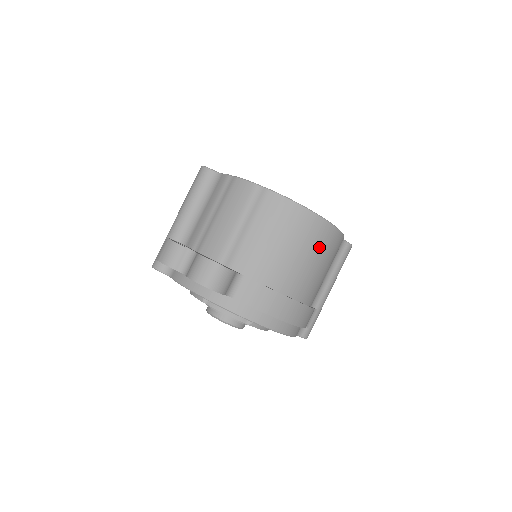
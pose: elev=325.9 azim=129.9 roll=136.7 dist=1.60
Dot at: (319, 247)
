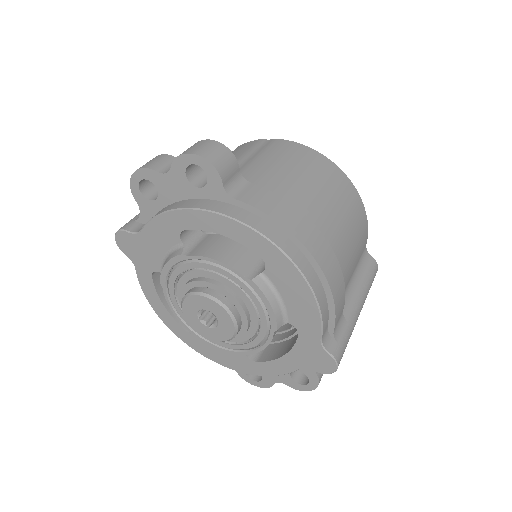
Dot at: (342, 198)
